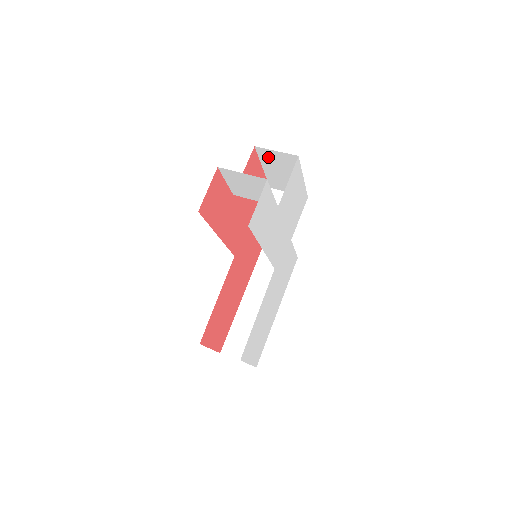
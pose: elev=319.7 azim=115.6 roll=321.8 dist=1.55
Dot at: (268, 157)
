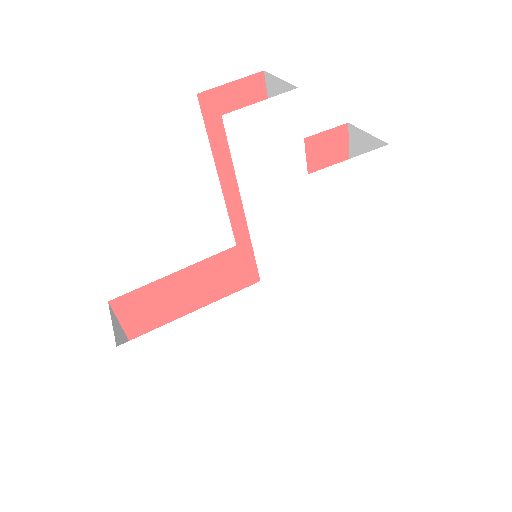
Dot at: (358, 148)
